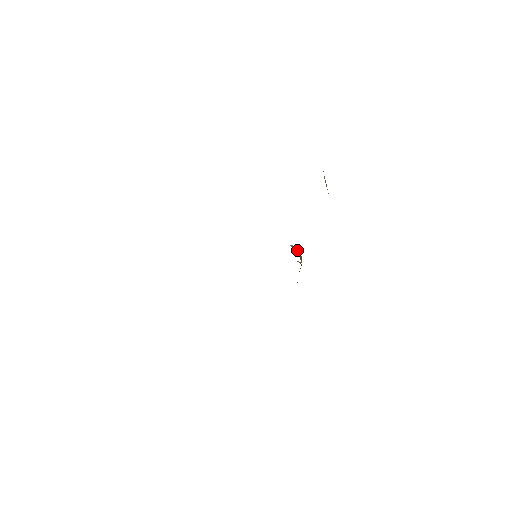
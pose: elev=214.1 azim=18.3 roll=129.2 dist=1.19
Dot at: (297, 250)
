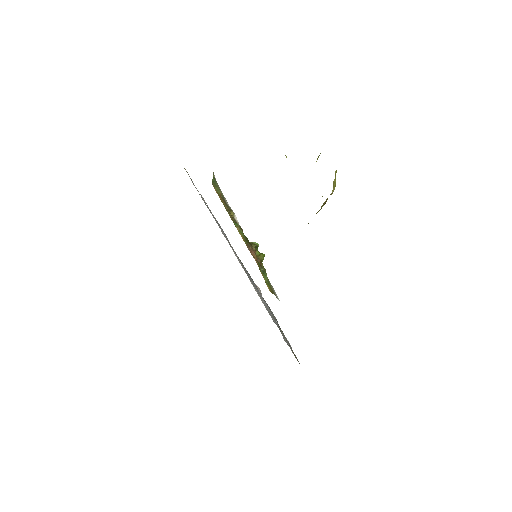
Dot at: (249, 245)
